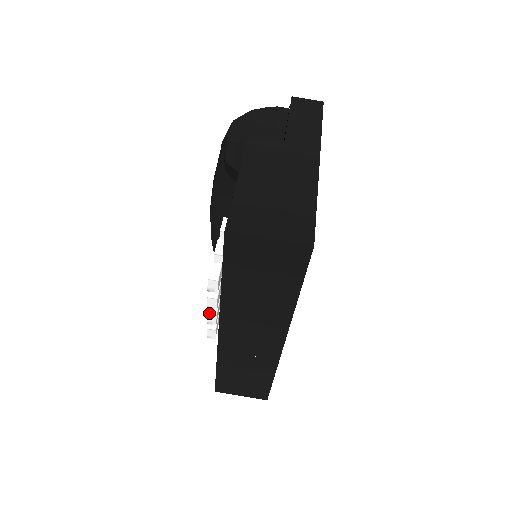
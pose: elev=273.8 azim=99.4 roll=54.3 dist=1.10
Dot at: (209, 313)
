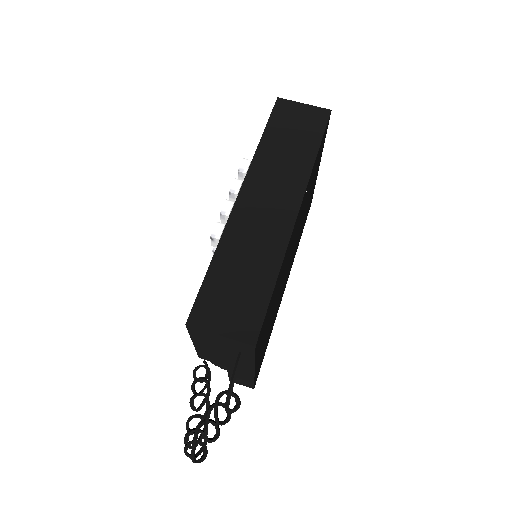
Dot at: (228, 200)
